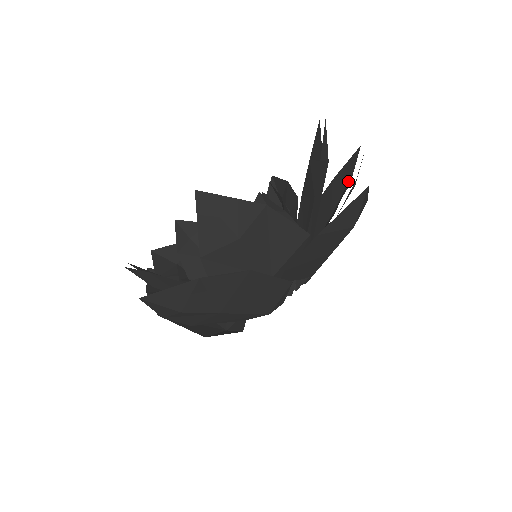
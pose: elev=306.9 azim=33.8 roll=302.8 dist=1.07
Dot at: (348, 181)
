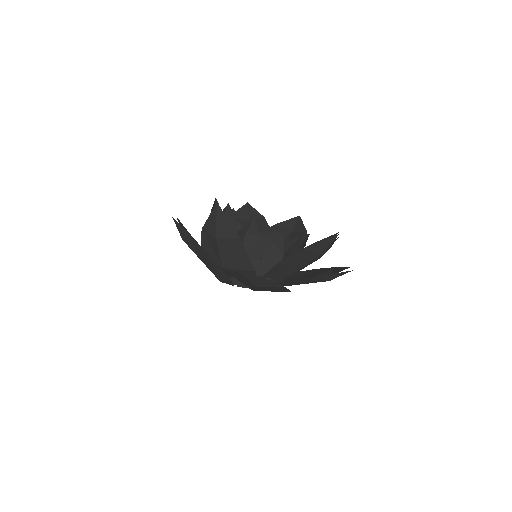
Dot at: occluded
